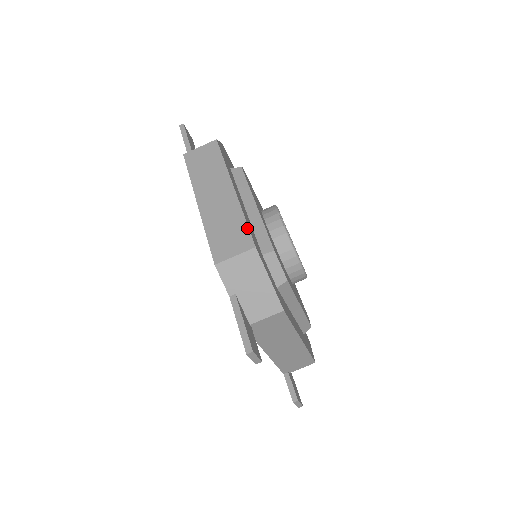
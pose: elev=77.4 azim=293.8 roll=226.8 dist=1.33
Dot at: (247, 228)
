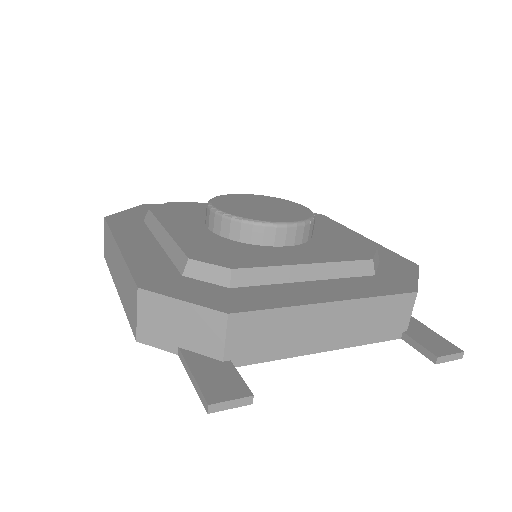
Dot at: (130, 275)
